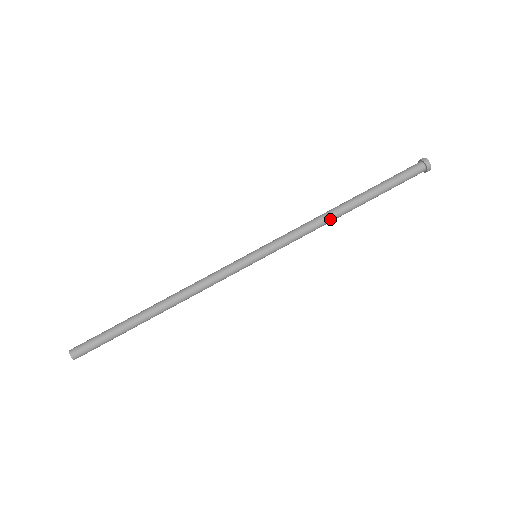
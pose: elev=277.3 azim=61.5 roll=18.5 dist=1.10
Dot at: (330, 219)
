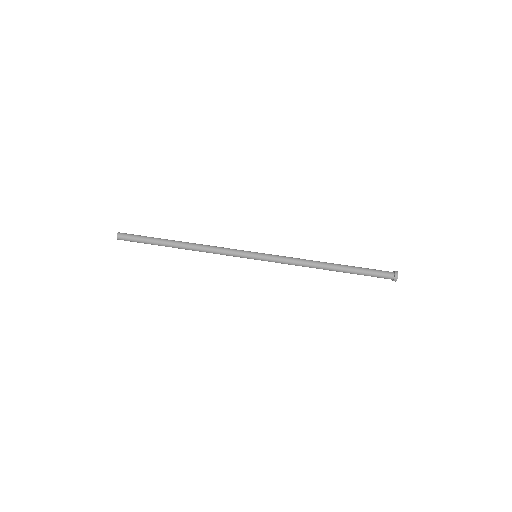
Dot at: (314, 267)
